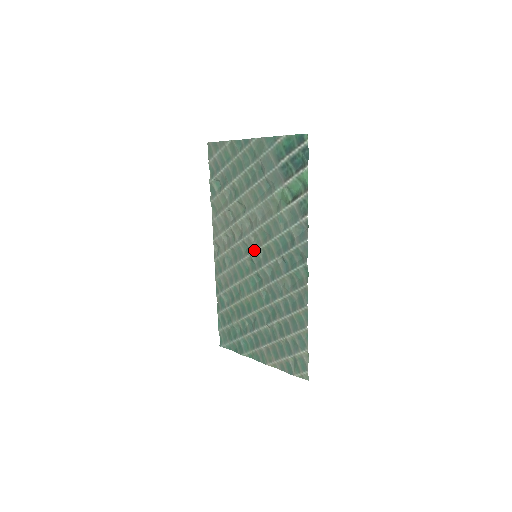
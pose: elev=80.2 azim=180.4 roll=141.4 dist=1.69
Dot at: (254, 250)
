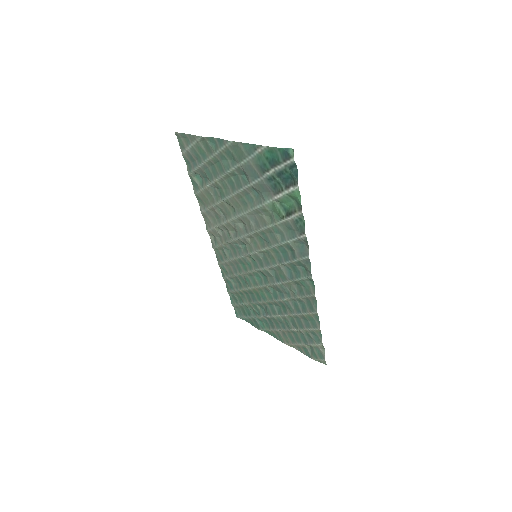
Dot at: (253, 251)
